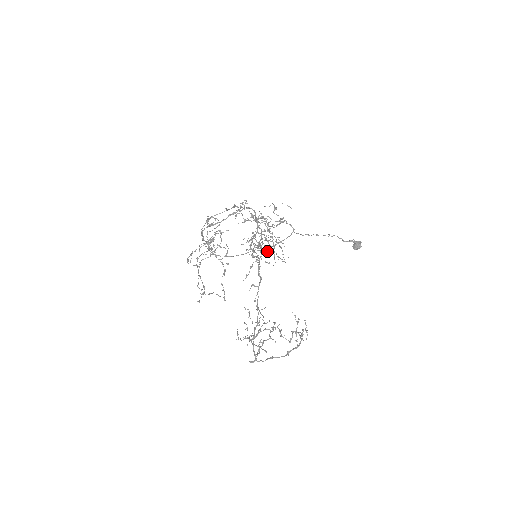
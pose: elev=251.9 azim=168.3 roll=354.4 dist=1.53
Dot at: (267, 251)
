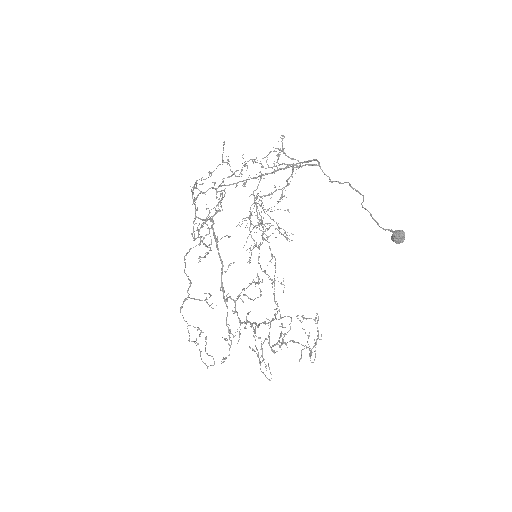
Dot at: occluded
